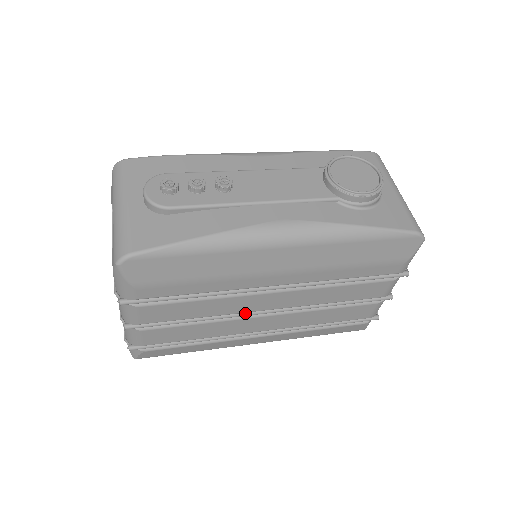
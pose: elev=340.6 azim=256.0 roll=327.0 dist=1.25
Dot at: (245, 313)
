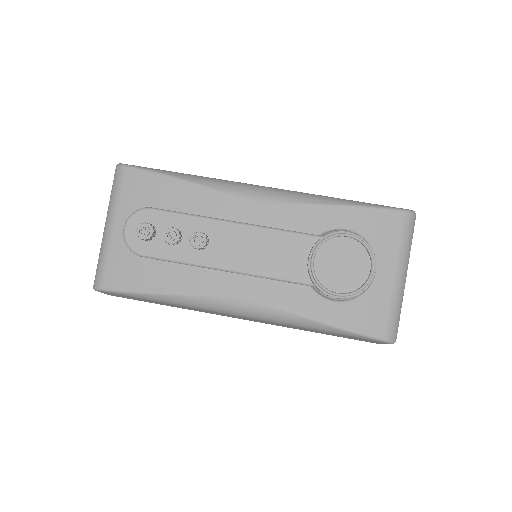
Dot at: occluded
